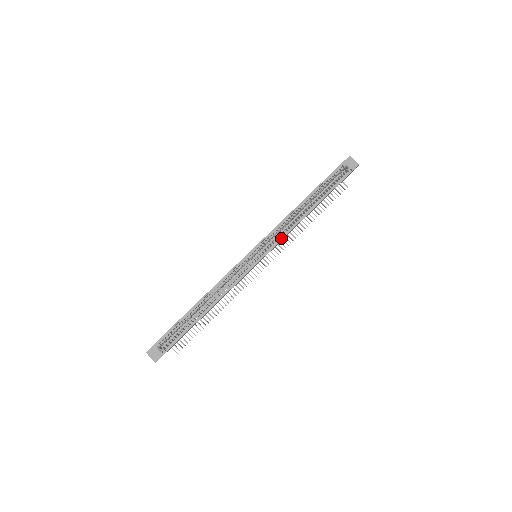
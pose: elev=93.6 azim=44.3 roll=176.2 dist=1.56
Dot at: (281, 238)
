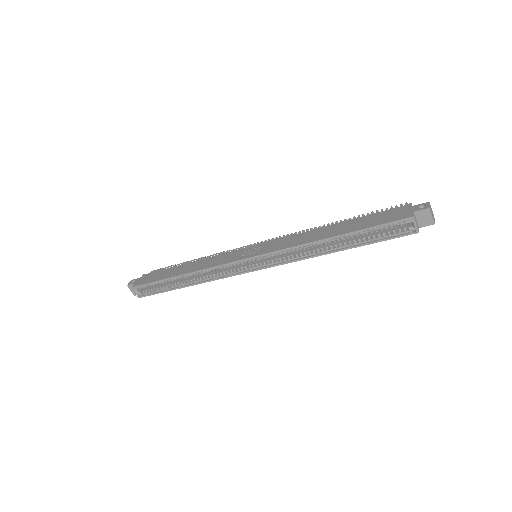
Dot at: (285, 262)
